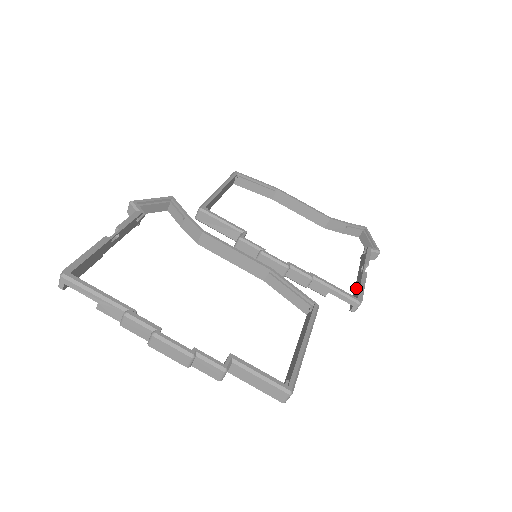
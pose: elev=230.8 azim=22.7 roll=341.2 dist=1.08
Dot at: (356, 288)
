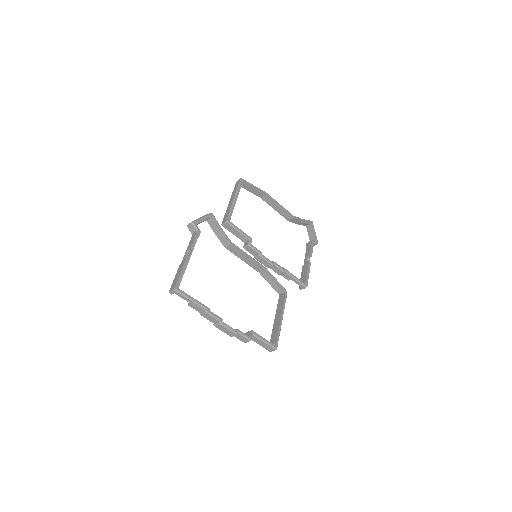
Dot at: (304, 273)
